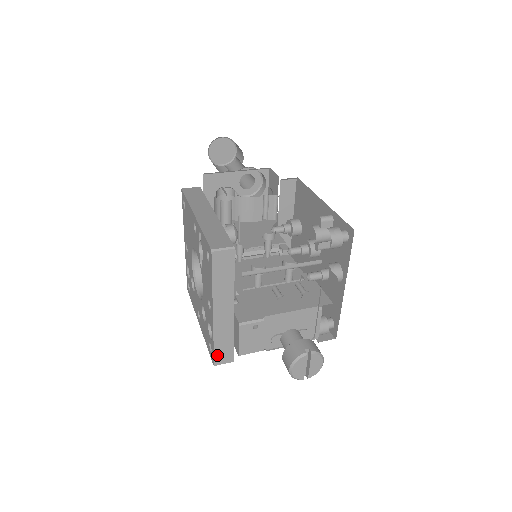
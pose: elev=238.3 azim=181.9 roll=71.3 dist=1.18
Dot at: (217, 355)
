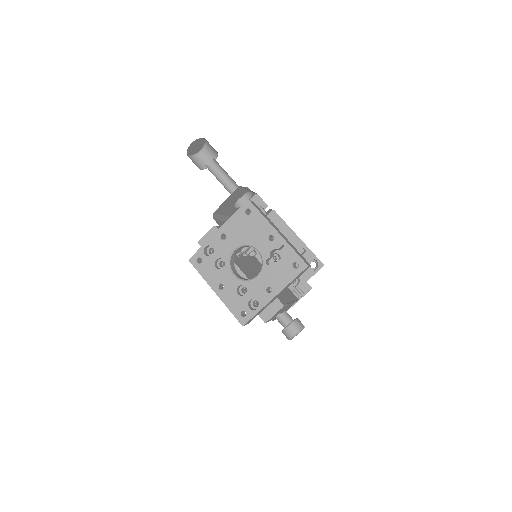
Dot at: (250, 320)
